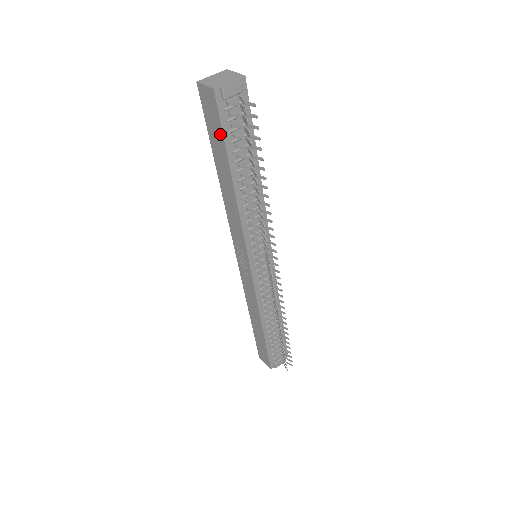
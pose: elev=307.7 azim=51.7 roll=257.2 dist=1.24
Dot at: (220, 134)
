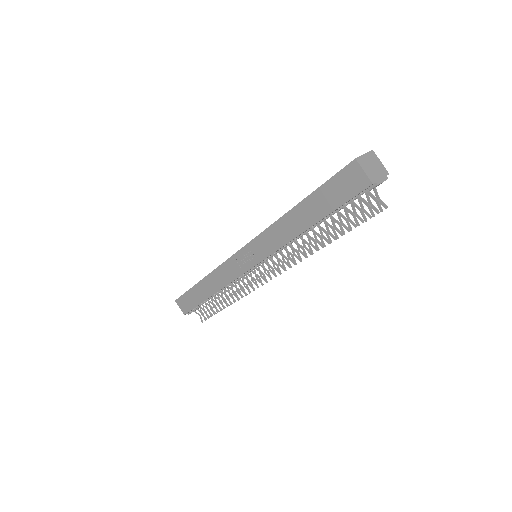
Dot at: (338, 202)
